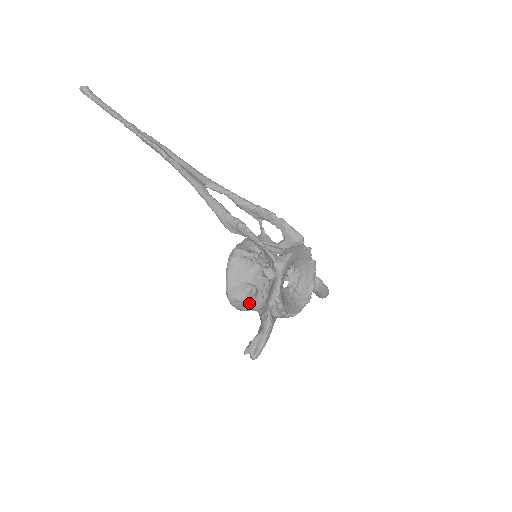
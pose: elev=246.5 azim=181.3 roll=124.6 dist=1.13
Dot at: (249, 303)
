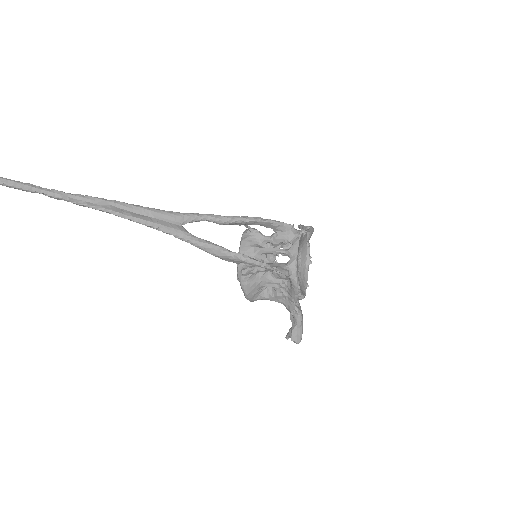
Dot at: (271, 300)
